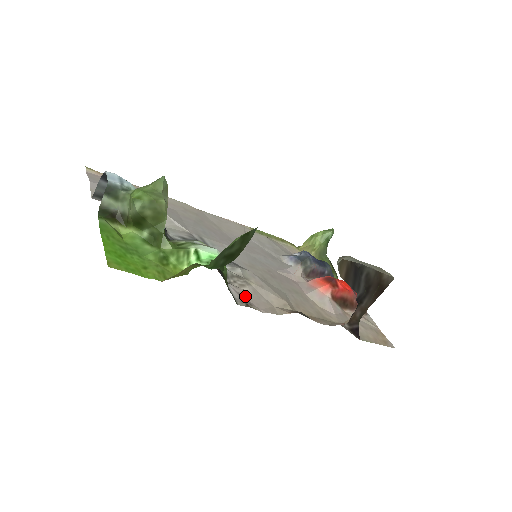
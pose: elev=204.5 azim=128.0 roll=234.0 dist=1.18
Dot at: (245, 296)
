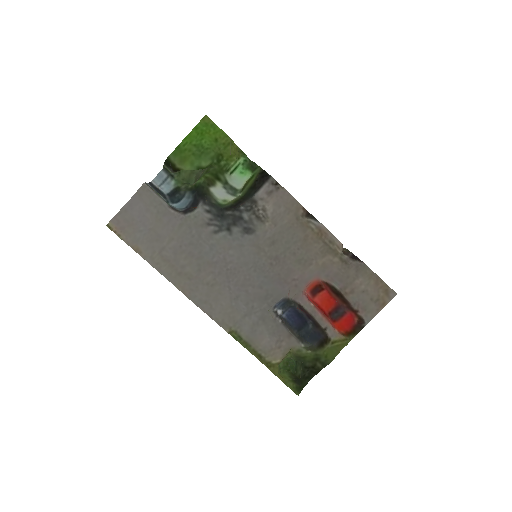
Dot at: (271, 196)
